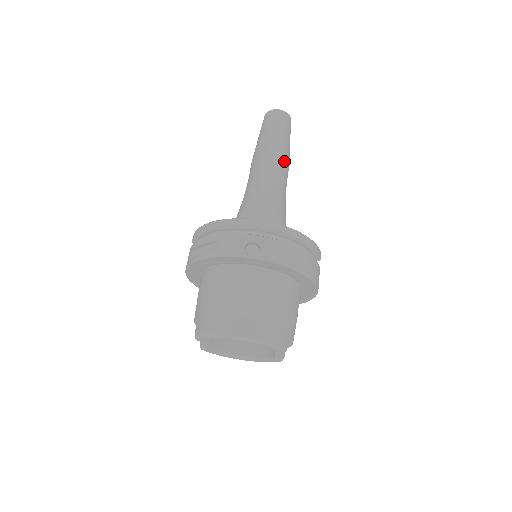
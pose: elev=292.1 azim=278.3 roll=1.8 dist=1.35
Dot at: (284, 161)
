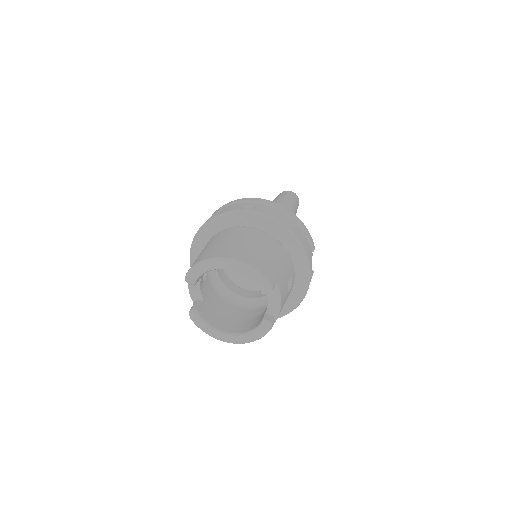
Dot at: (289, 209)
